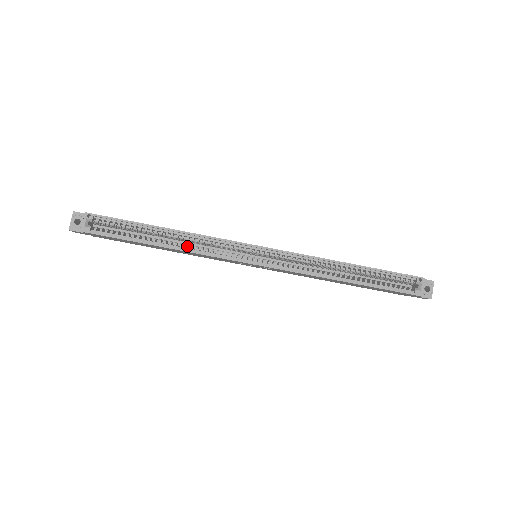
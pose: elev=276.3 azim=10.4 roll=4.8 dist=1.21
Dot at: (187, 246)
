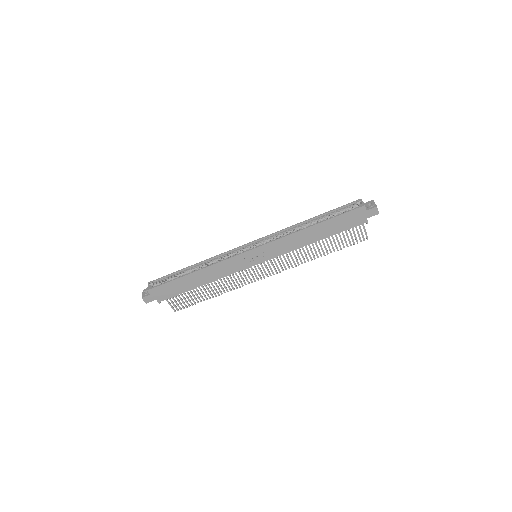
Dot at: (209, 267)
